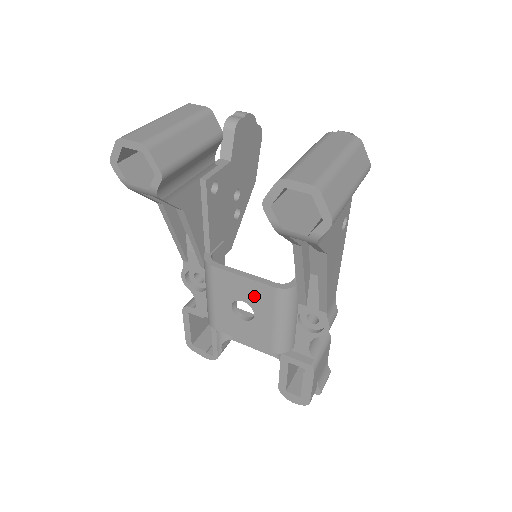
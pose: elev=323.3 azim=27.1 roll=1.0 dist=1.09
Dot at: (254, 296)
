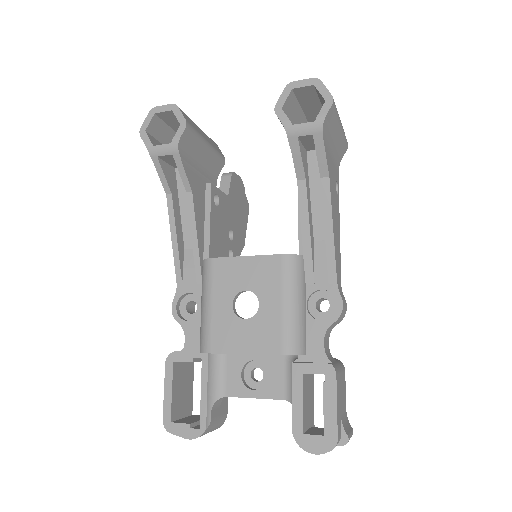
Dot at: (259, 277)
